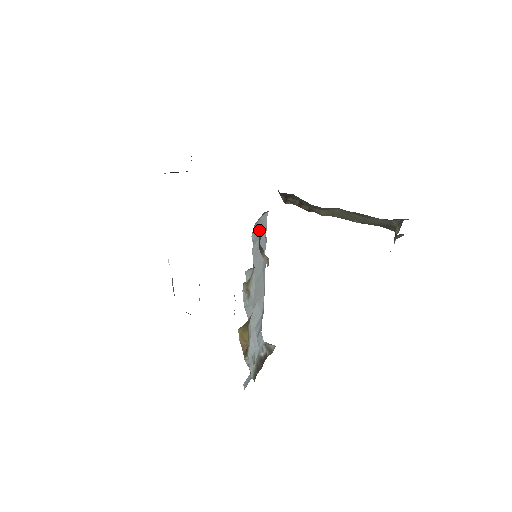
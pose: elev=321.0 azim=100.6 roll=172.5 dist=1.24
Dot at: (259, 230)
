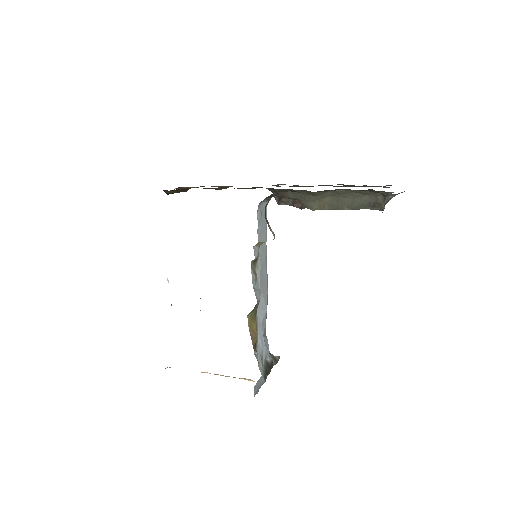
Dot at: (262, 214)
